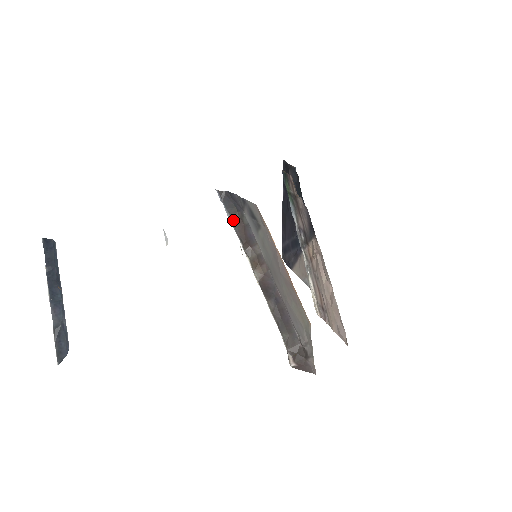
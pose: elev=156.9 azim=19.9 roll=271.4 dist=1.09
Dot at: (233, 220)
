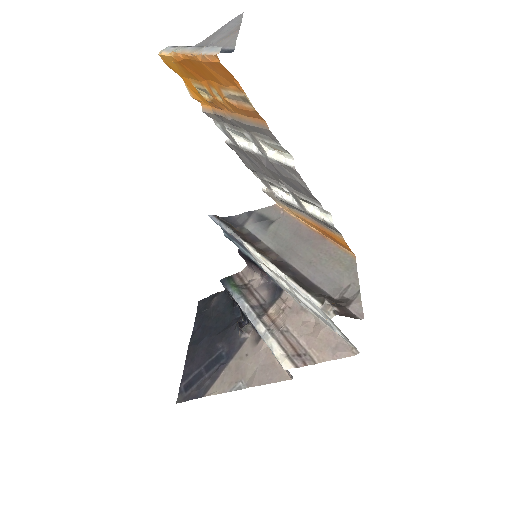
Dot at: (232, 229)
